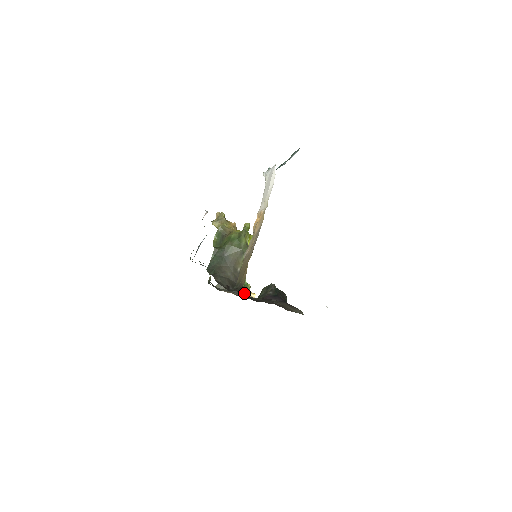
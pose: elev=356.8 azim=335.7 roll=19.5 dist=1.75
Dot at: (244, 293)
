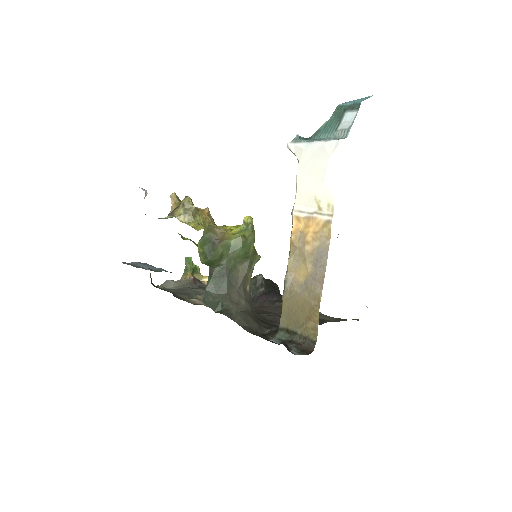
Dot at: (275, 327)
